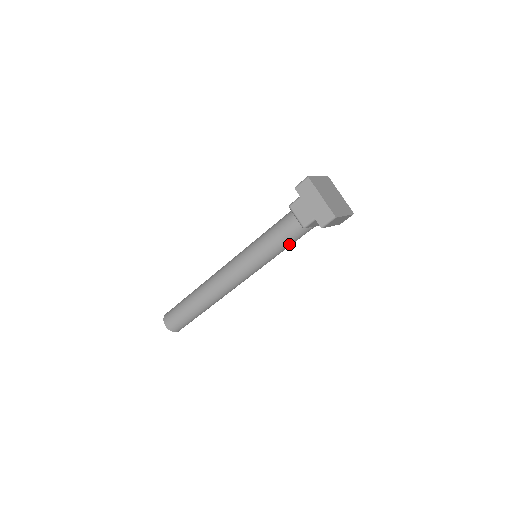
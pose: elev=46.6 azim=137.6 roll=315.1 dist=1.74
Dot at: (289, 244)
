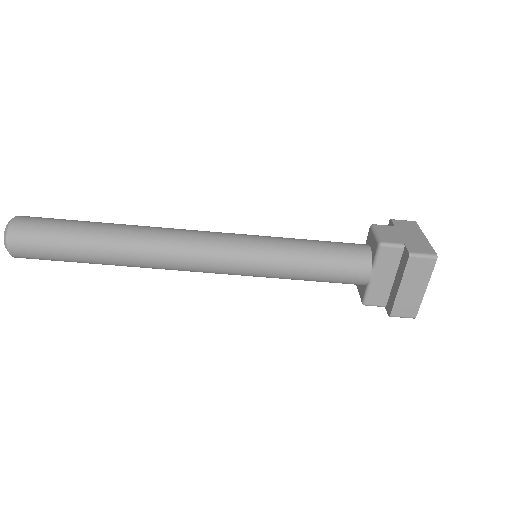
Dot at: (324, 267)
